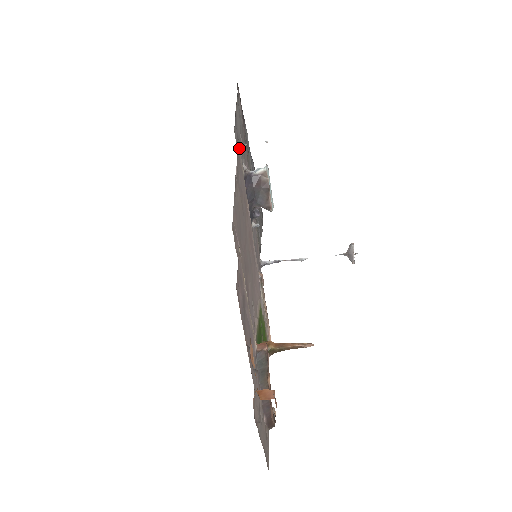
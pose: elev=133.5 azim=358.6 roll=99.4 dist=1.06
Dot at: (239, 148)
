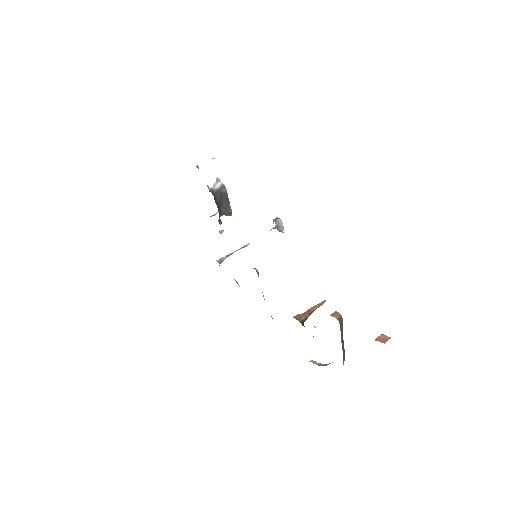
Dot at: occluded
